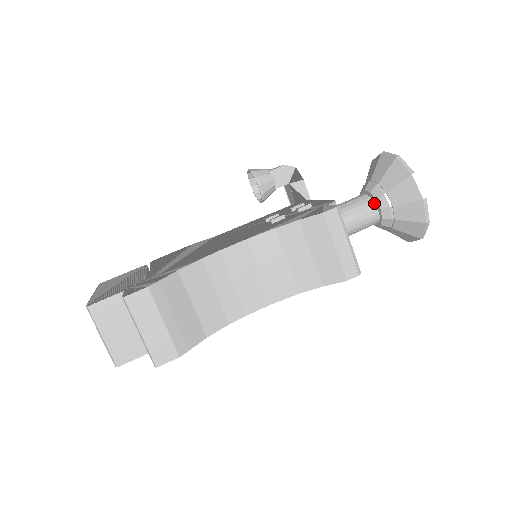
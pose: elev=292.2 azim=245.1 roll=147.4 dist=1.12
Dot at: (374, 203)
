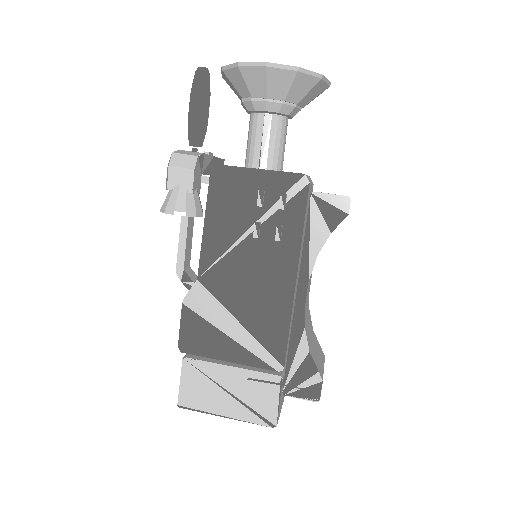
Dot at: (285, 117)
